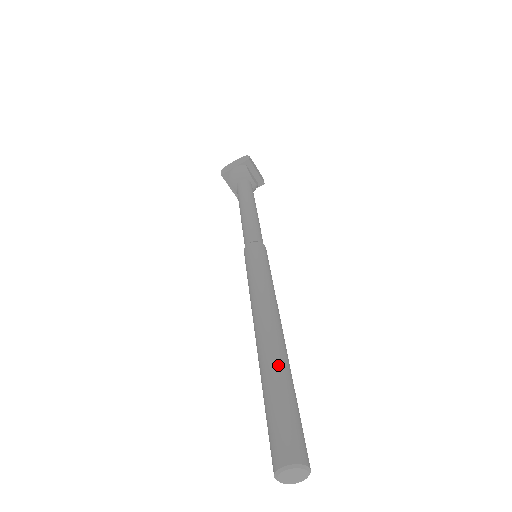
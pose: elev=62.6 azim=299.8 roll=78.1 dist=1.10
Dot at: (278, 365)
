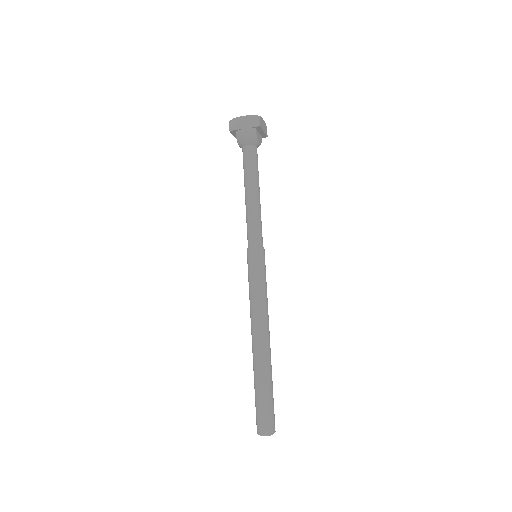
Dot at: (266, 373)
